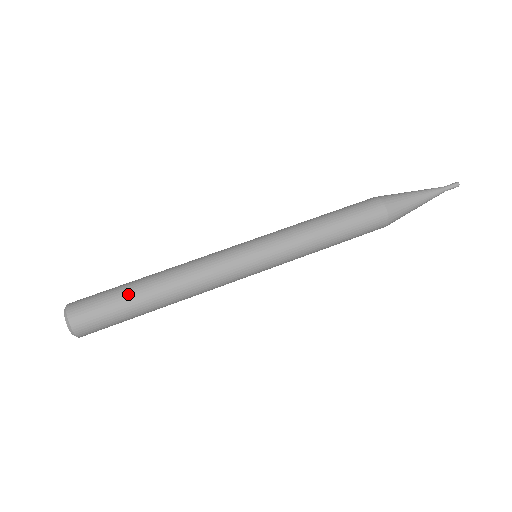
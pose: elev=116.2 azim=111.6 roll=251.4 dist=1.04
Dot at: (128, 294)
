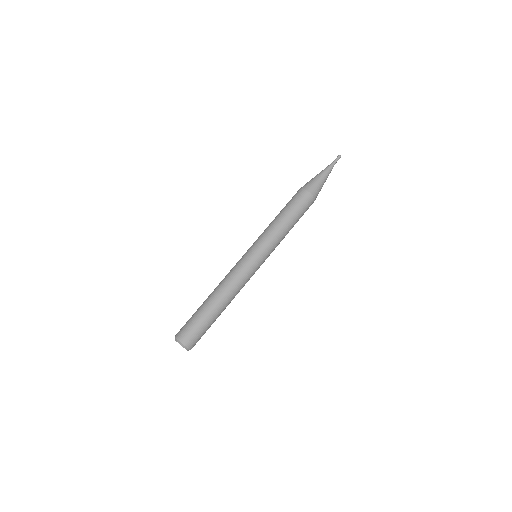
Dot at: (203, 313)
